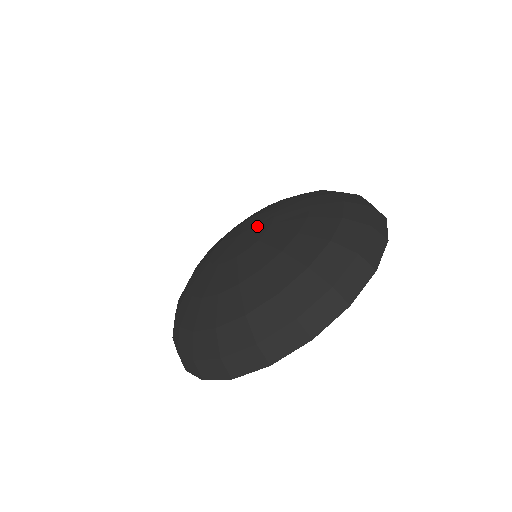
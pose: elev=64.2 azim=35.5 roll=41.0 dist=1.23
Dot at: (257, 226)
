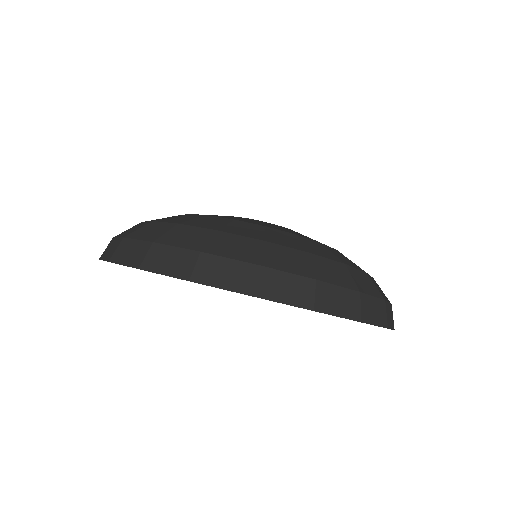
Dot at: occluded
